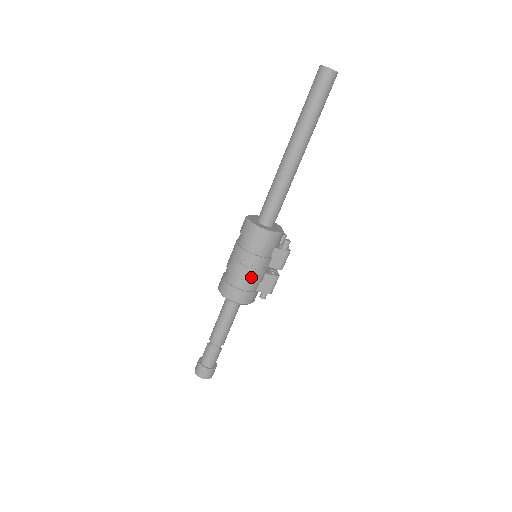
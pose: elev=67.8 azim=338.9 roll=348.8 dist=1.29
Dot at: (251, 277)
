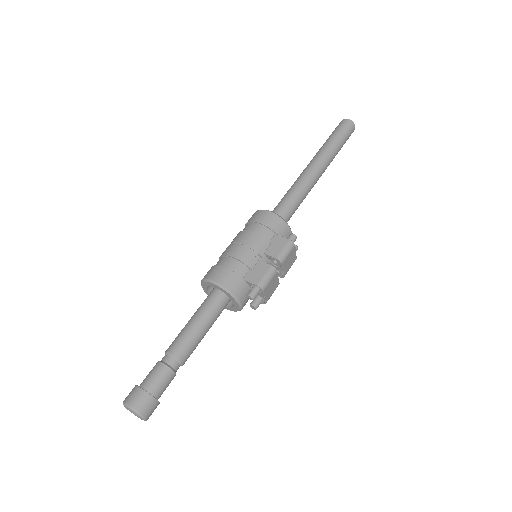
Dot at: (239, 253)
